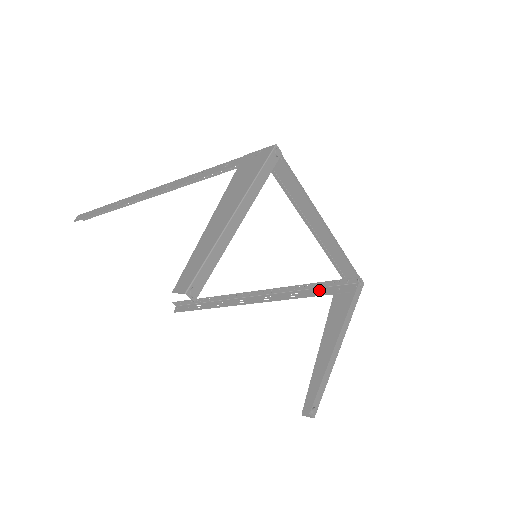
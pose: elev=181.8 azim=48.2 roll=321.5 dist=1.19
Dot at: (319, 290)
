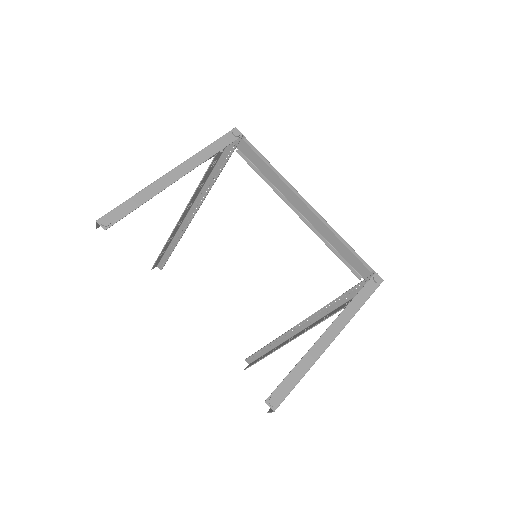
Dot at: (345, 303)
